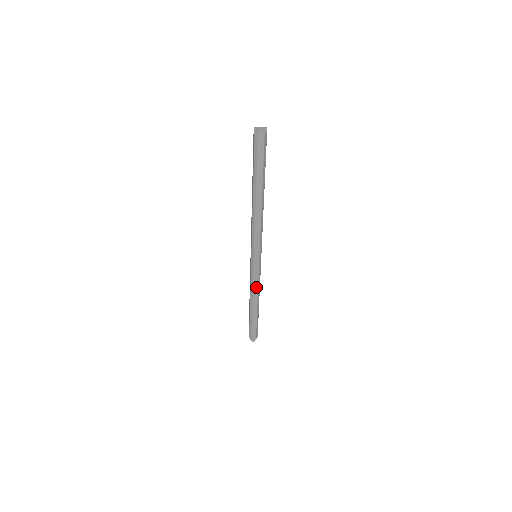
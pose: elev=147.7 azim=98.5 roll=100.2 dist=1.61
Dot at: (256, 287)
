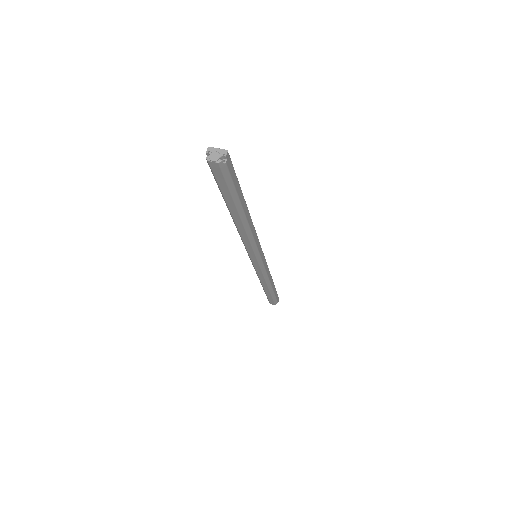
Dot at: (262, 277)
